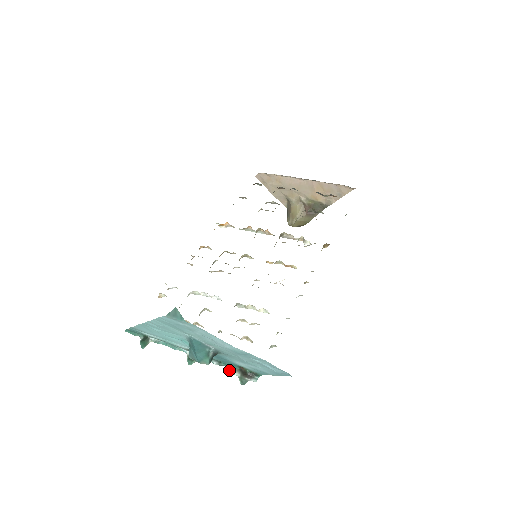
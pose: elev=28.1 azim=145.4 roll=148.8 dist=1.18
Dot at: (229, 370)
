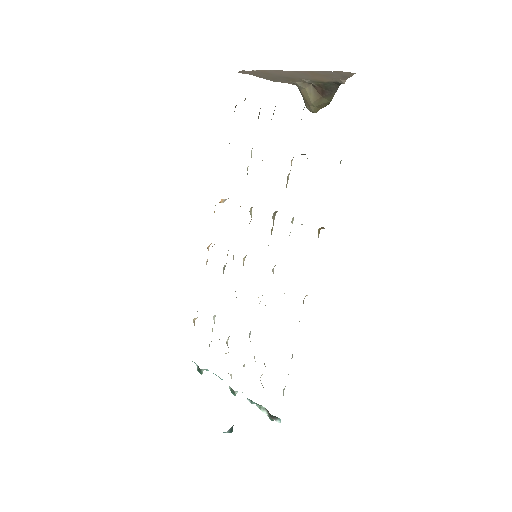
Dot at: occluded
